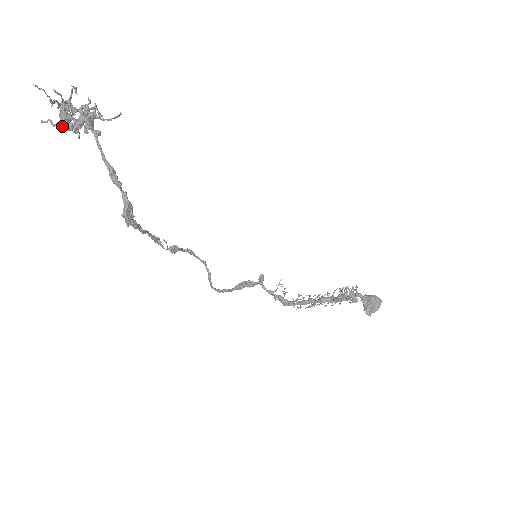
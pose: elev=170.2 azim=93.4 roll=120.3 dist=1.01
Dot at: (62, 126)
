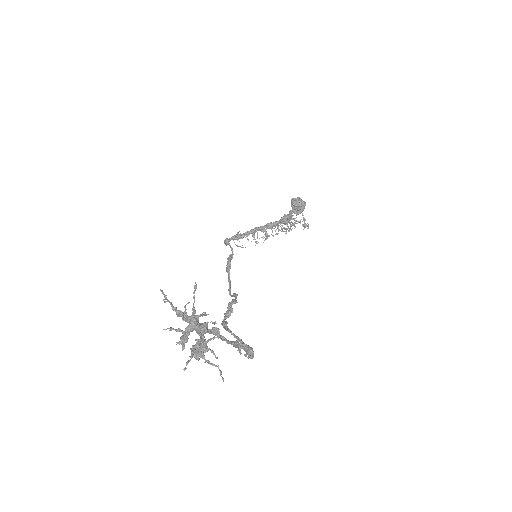
Dot at: occluded
